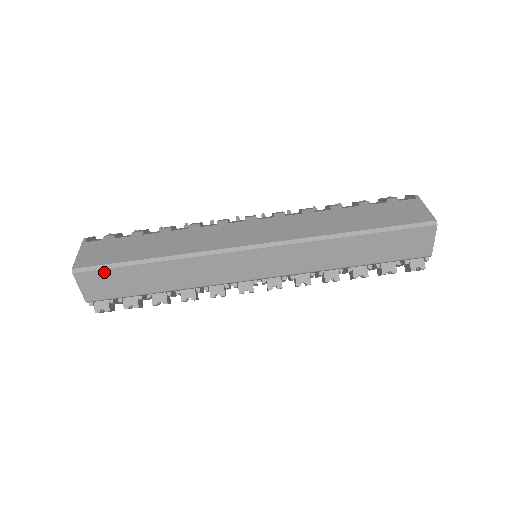
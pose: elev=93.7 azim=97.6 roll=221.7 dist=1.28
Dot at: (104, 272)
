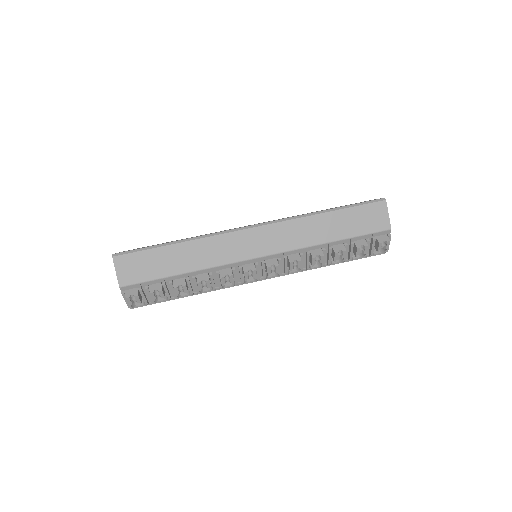
Dot at: (137, 255)
